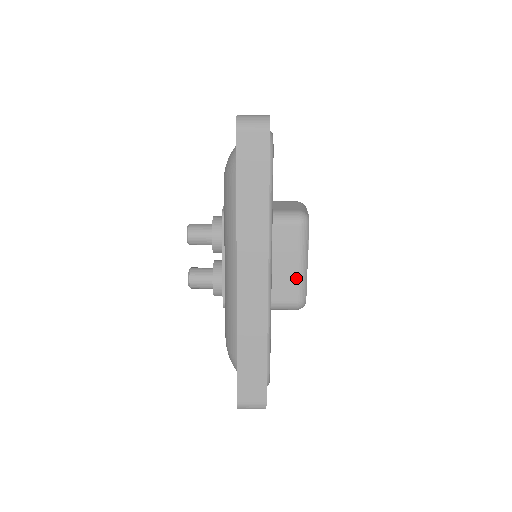
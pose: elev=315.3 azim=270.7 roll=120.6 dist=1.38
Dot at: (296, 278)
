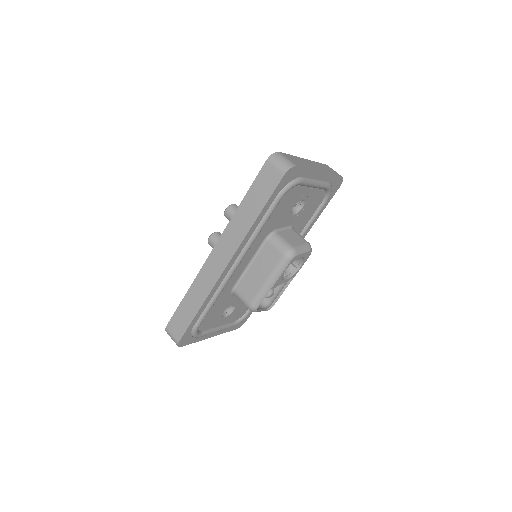
Dot at: (259, 288)
